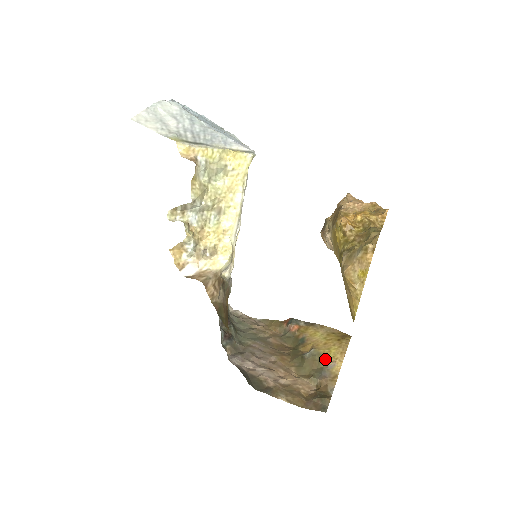
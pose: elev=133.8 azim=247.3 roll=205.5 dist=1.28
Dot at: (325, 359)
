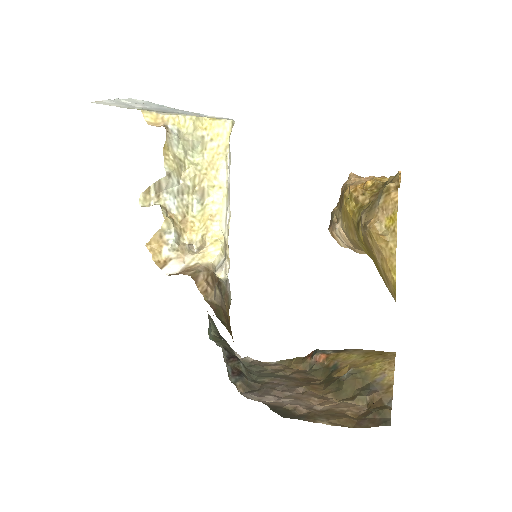
Dot at: (370, 374)
